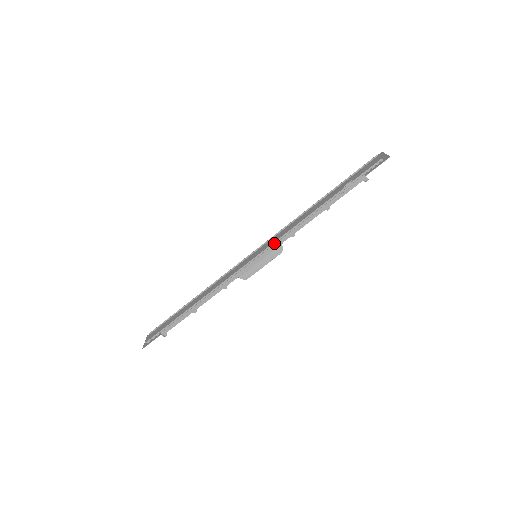
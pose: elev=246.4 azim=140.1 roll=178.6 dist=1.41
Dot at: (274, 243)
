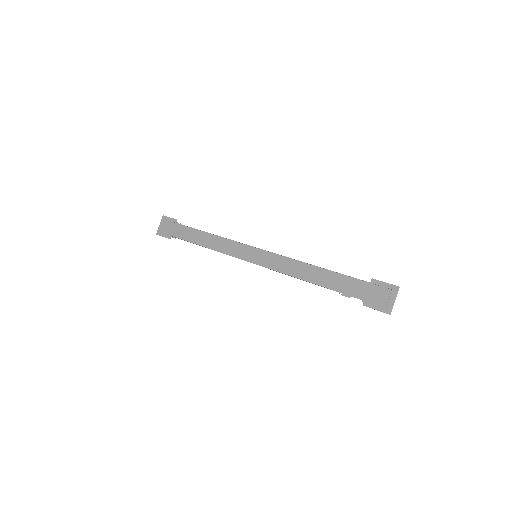
Dot at: (270, 269)
